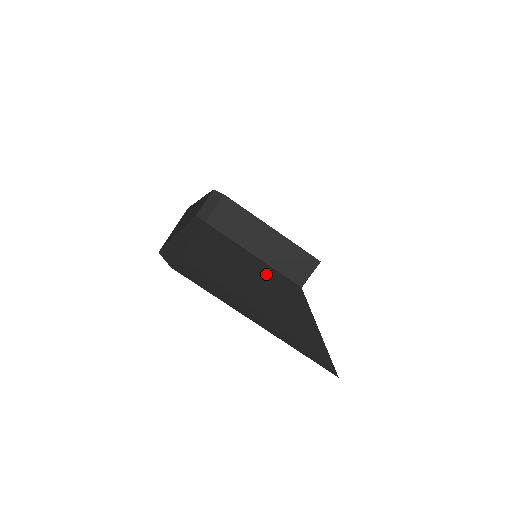
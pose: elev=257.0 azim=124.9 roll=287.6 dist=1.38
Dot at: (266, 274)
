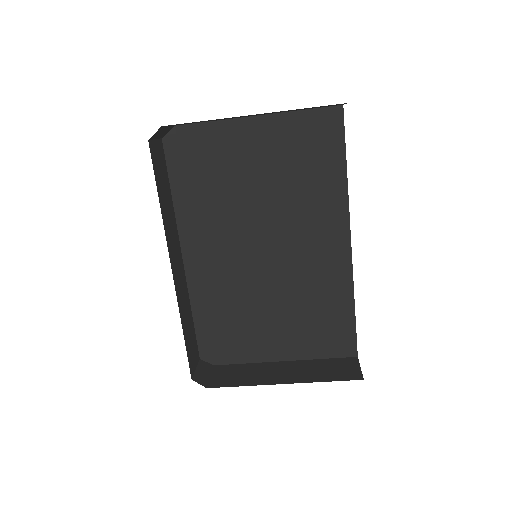
Dot at: (282, 183)
